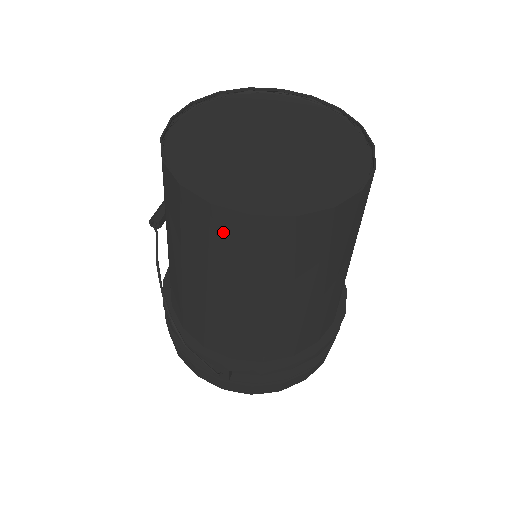
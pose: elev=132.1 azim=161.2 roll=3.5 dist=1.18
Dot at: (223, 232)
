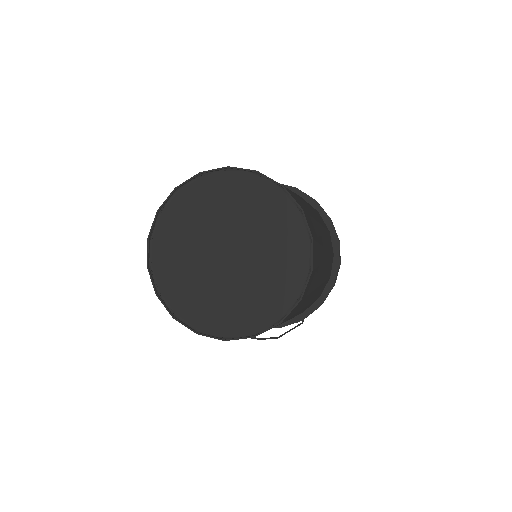
Dot at: occluded
